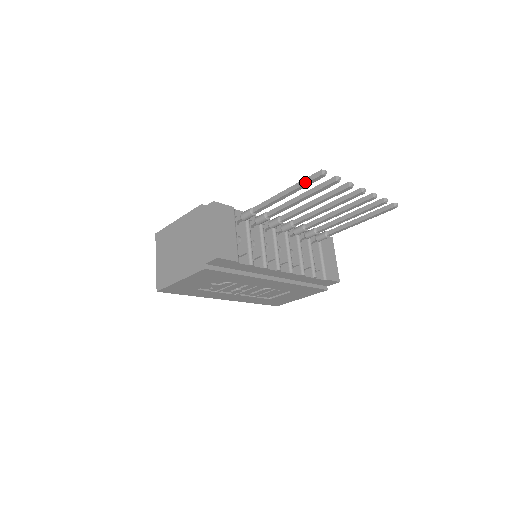
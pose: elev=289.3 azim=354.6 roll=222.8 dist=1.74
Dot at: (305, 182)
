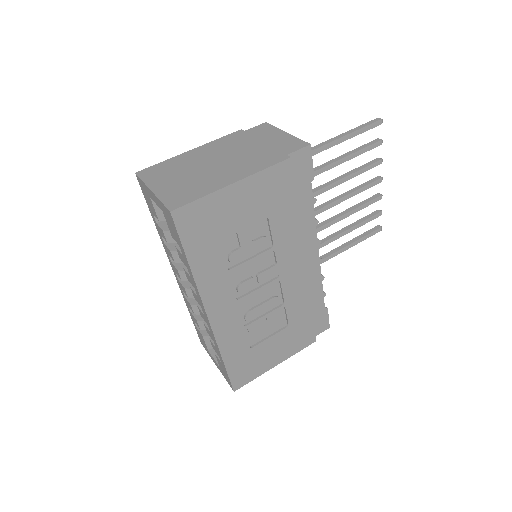
Dot at: (364, 126)
